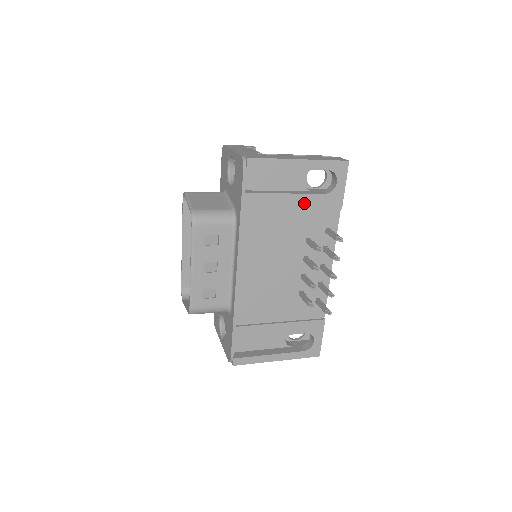
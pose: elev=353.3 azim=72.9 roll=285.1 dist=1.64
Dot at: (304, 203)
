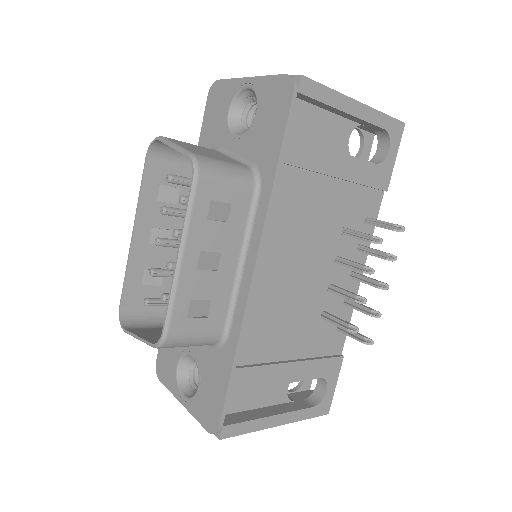
Dot at: (352, 172)
